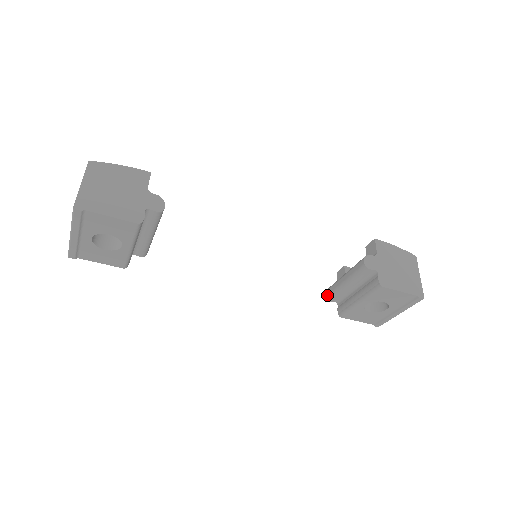
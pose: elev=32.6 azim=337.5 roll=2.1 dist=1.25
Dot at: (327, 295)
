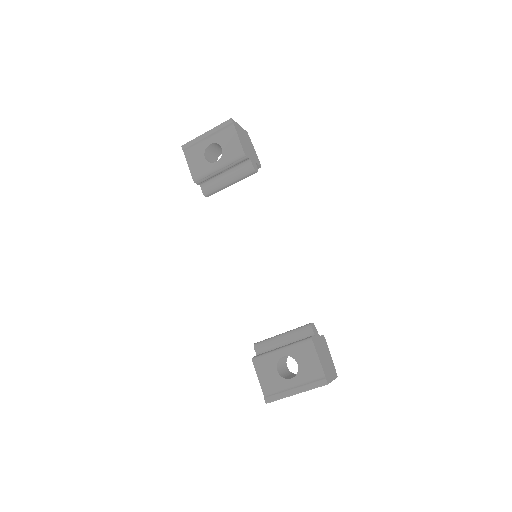
Dot at: (257, 342)
